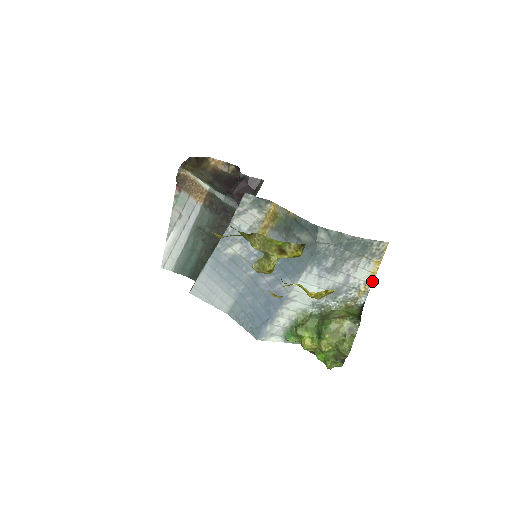
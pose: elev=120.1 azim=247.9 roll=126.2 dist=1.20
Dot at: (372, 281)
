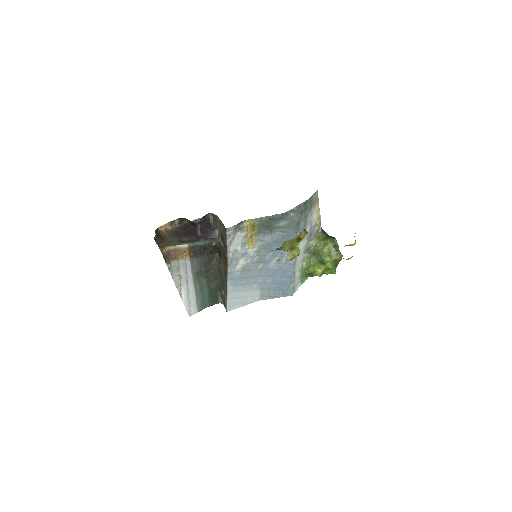
Dot at: (320, 215)
